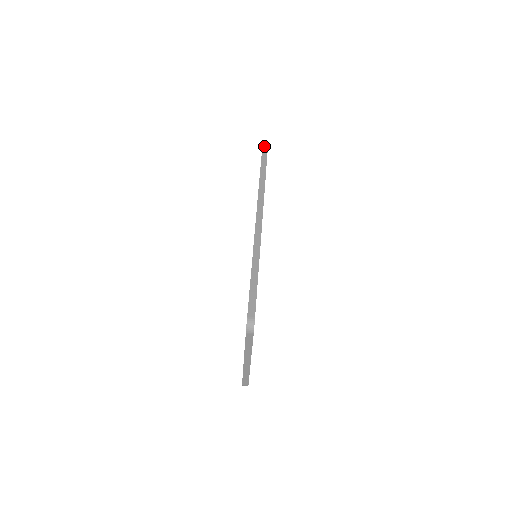
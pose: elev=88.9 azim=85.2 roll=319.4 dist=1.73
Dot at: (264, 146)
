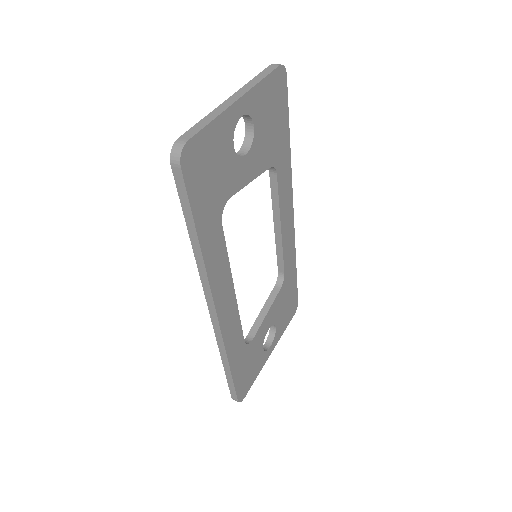
Dot at: occluded
